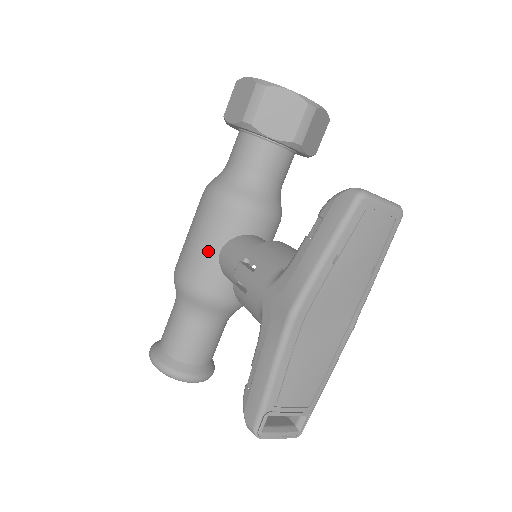
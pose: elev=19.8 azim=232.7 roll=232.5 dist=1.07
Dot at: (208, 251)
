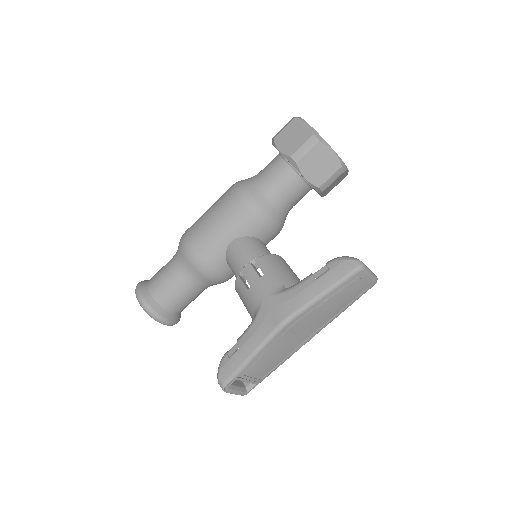
Dot at: (222, 238)
